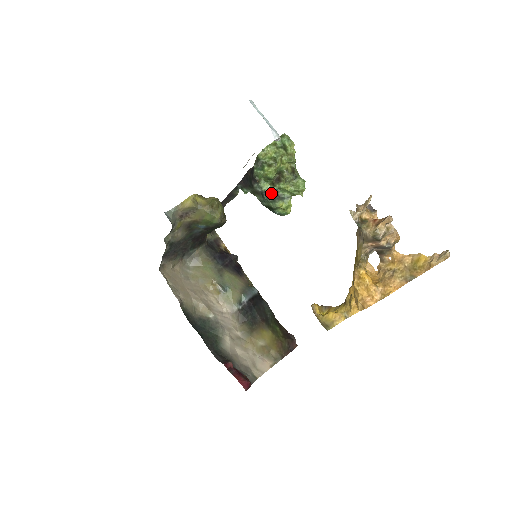
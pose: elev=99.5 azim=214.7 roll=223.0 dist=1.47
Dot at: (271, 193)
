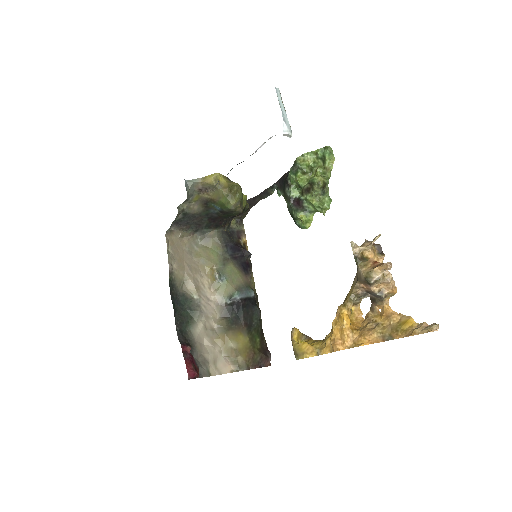
Dot at: (297, 201)
